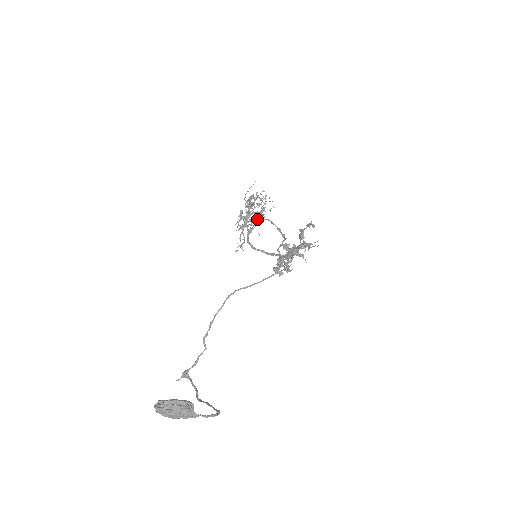
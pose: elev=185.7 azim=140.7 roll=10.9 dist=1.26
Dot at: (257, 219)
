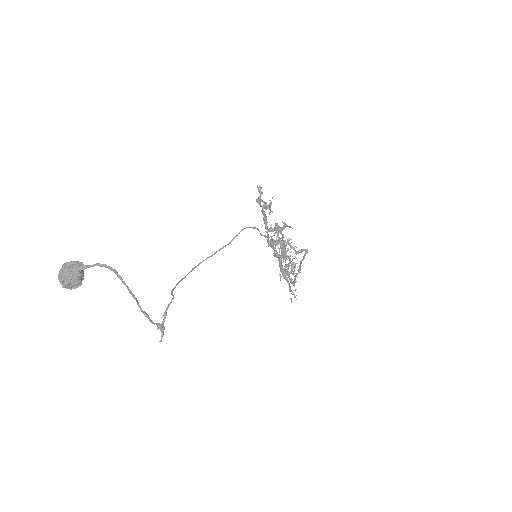
Dot at: (289, 260)
